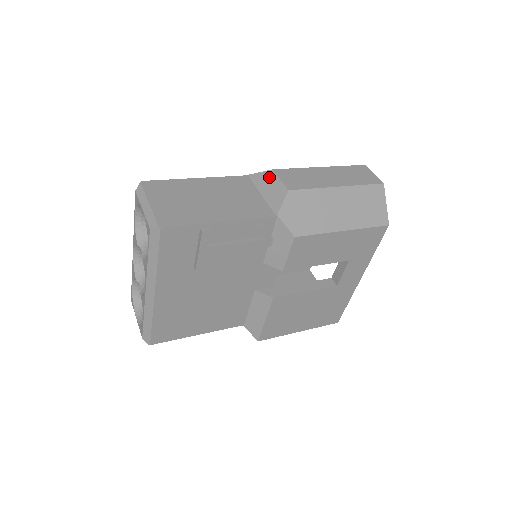
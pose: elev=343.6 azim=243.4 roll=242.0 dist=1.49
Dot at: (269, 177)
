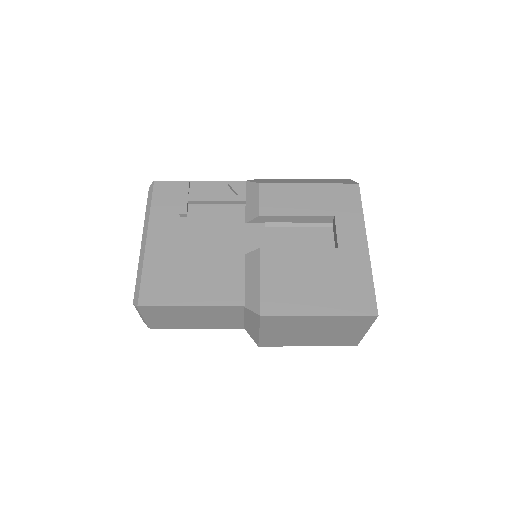
Dot at: occluded
